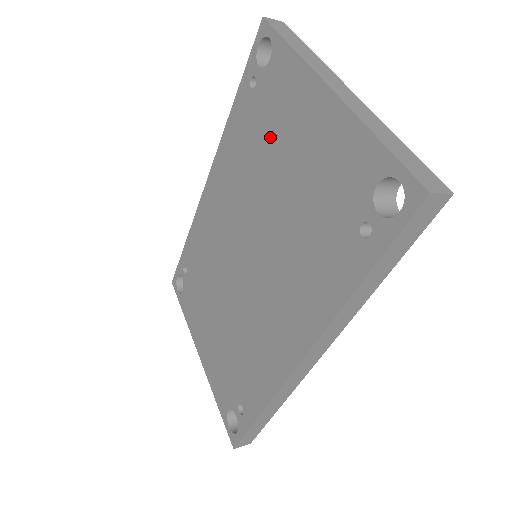
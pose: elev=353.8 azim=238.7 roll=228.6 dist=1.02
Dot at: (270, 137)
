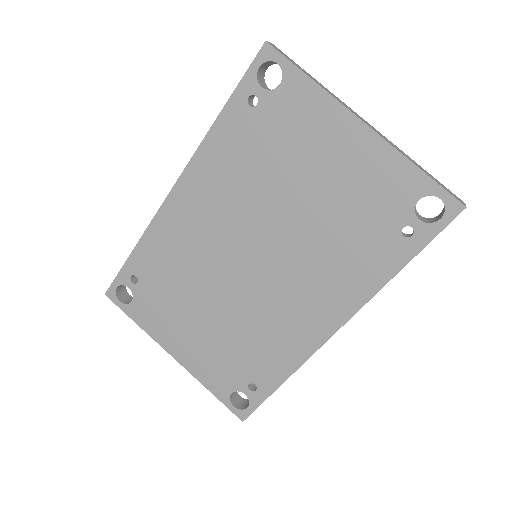
Dot at: (284, 155)
